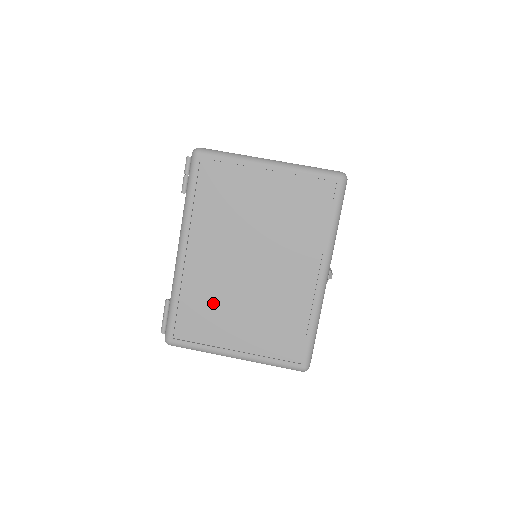
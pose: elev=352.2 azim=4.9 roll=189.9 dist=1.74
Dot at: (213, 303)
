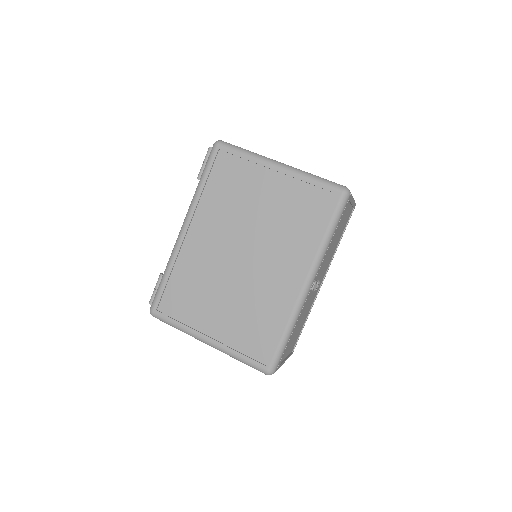
Dot at: (199, 285)
